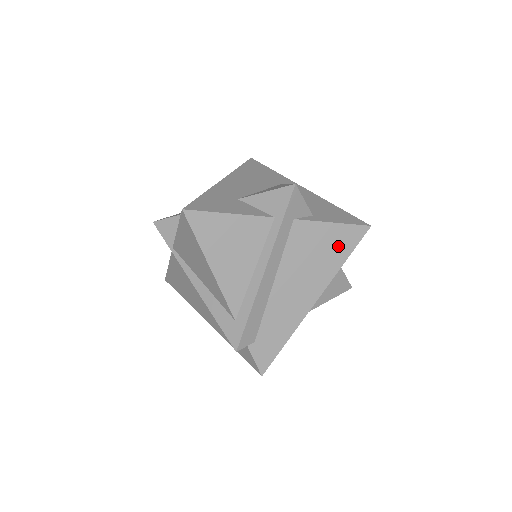
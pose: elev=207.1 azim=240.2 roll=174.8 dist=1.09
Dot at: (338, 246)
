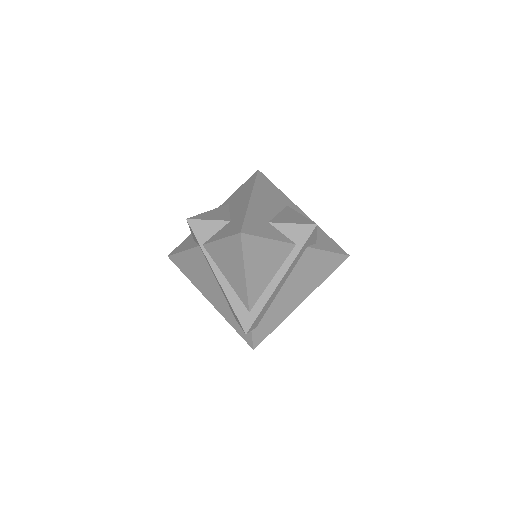
Dot at: (327, 267)
